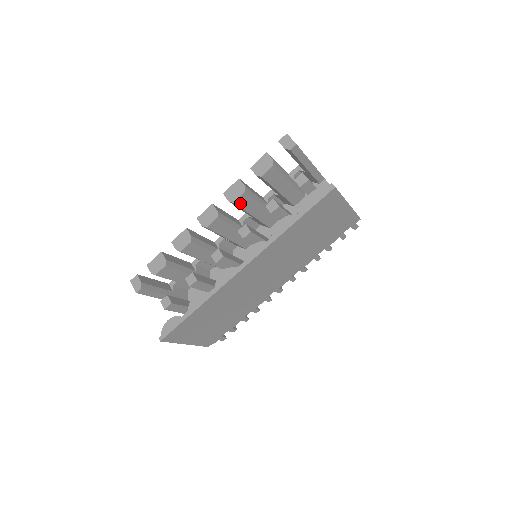
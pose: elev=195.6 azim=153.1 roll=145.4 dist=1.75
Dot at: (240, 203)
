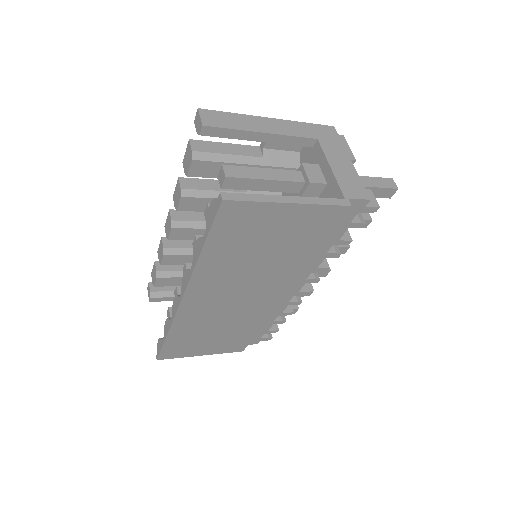
Dot at: (189, 208)
